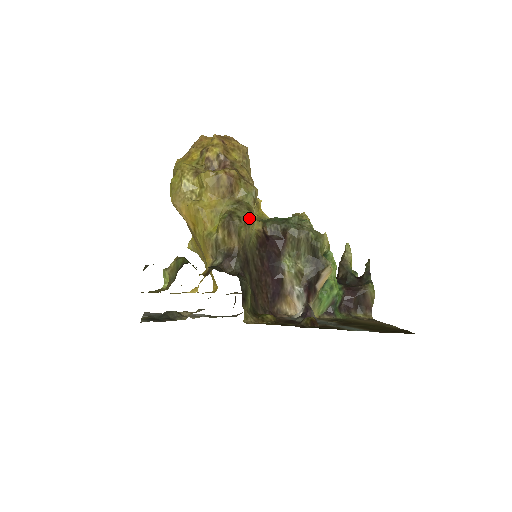
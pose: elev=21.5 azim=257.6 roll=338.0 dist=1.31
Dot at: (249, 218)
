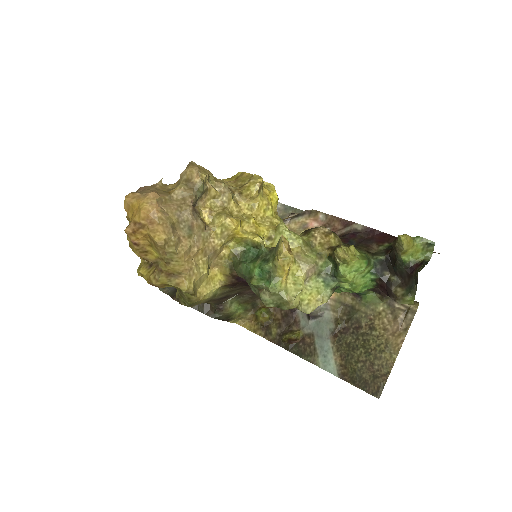
Dot at: (194, 303)
